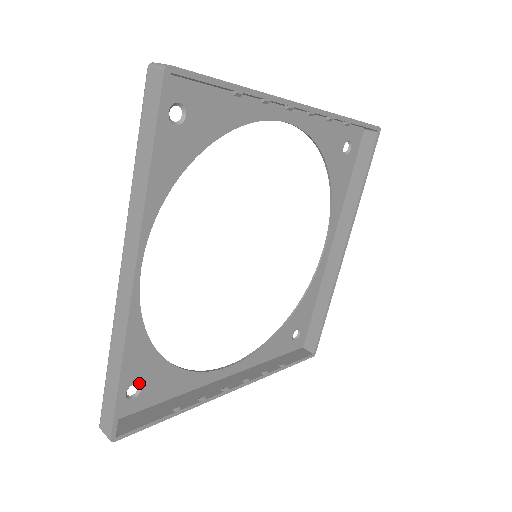
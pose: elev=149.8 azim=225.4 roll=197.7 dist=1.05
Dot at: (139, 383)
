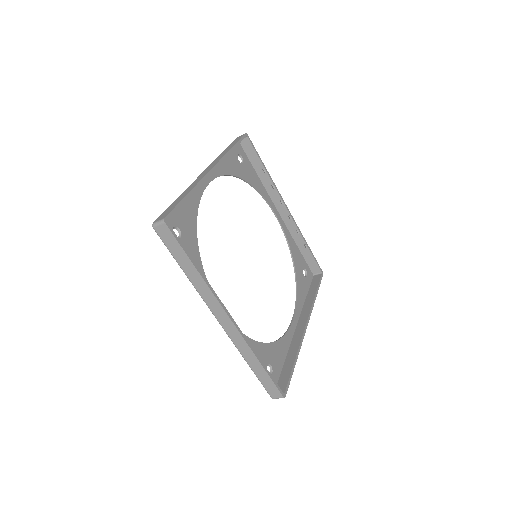
Dot at: (181, 233)
